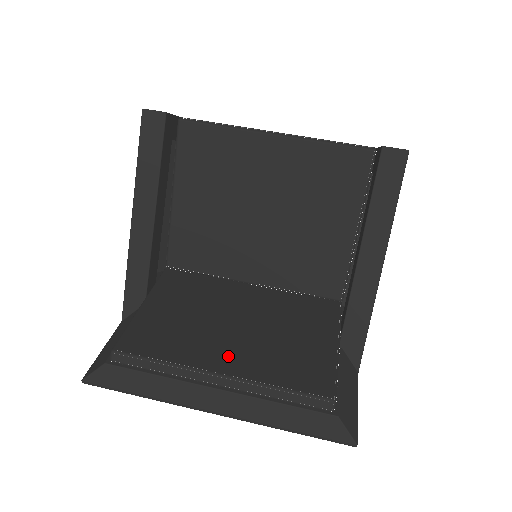
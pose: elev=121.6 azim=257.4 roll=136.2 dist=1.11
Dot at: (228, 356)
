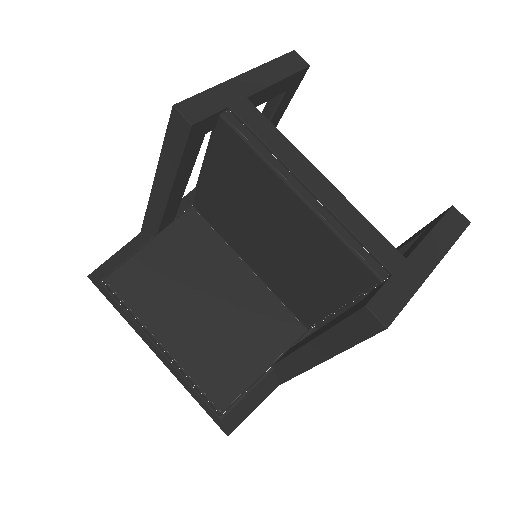
Dot at: (177, 333)
